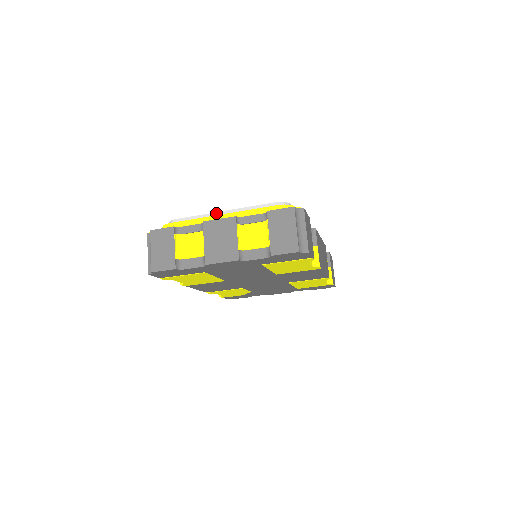
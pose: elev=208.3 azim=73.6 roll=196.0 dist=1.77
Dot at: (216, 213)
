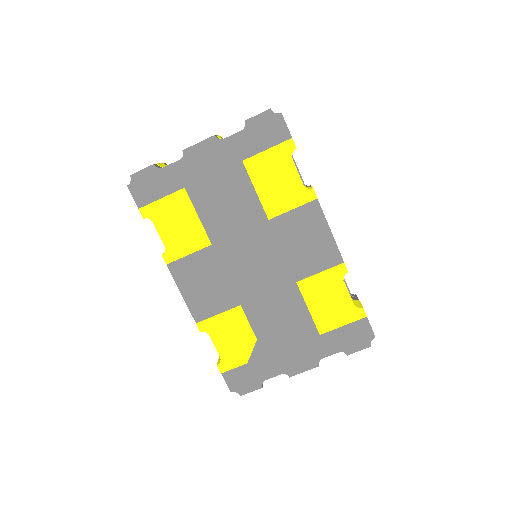
Dot at: occluded
